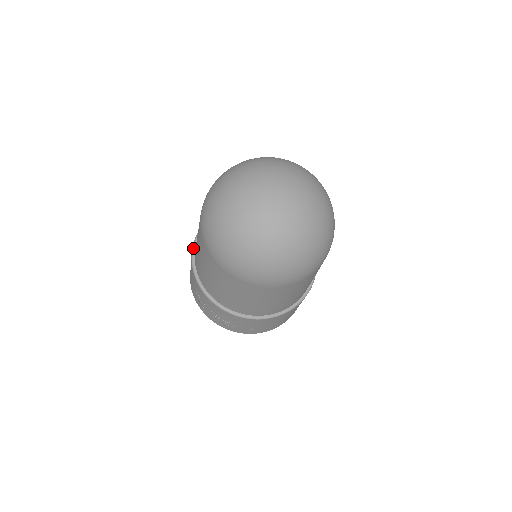
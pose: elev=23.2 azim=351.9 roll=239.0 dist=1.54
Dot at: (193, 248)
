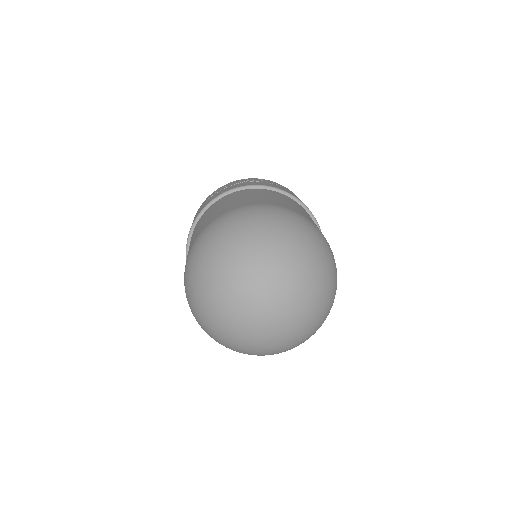
Dot at: (192, 227)
